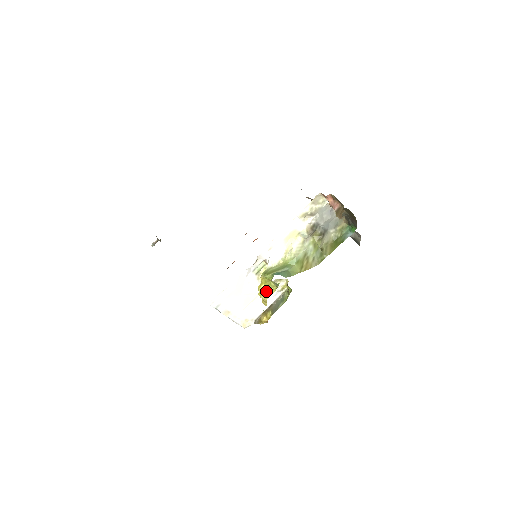
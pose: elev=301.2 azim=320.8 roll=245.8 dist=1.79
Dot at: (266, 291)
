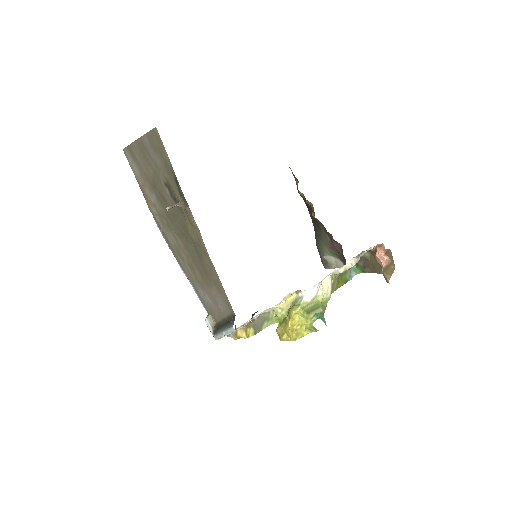
Dot at: (297, 330)
